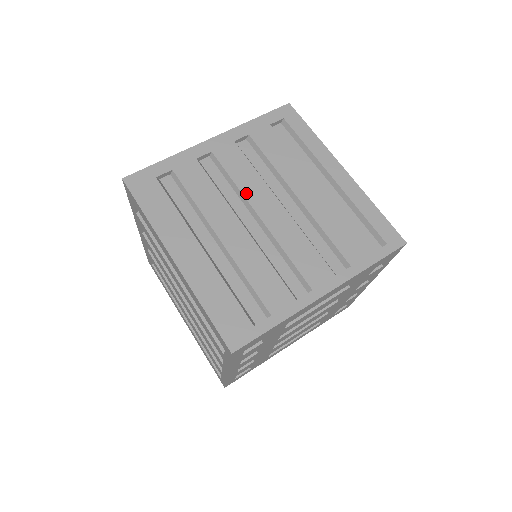
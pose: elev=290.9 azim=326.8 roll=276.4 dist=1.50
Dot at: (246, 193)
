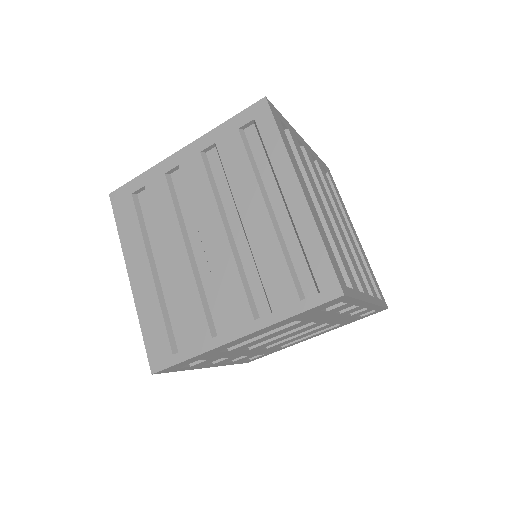
Dot at: (197, 215)
